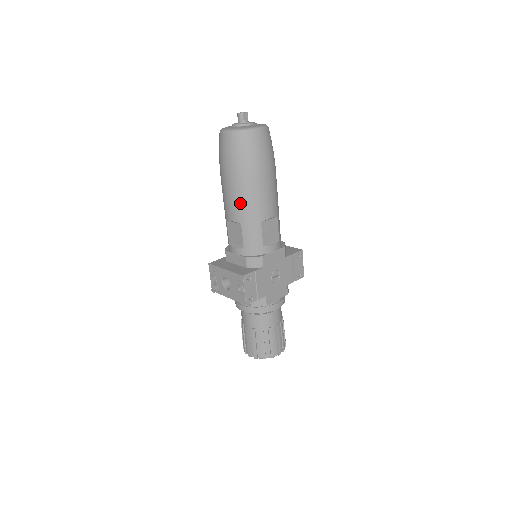
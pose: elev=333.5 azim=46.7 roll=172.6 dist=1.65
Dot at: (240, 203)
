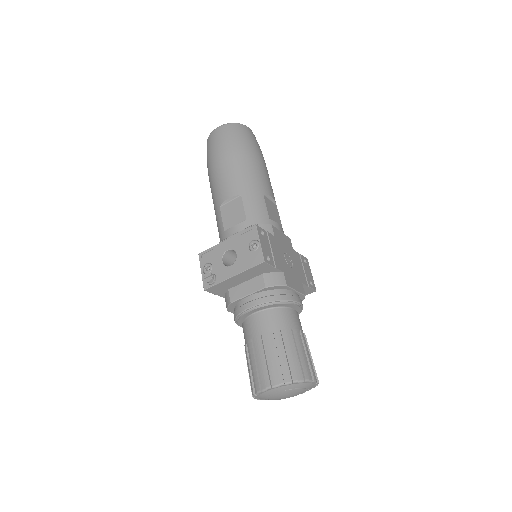
Dot at: (238, 175)
